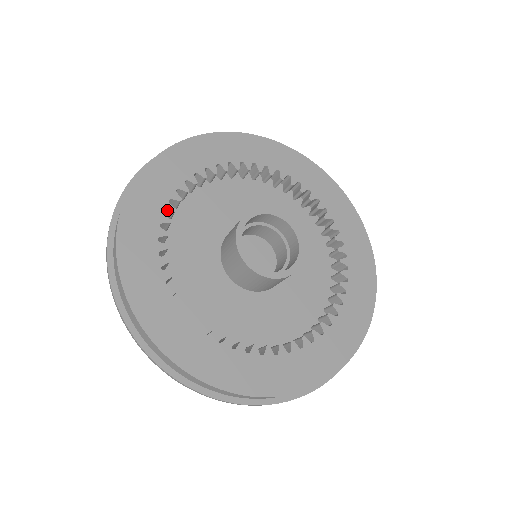
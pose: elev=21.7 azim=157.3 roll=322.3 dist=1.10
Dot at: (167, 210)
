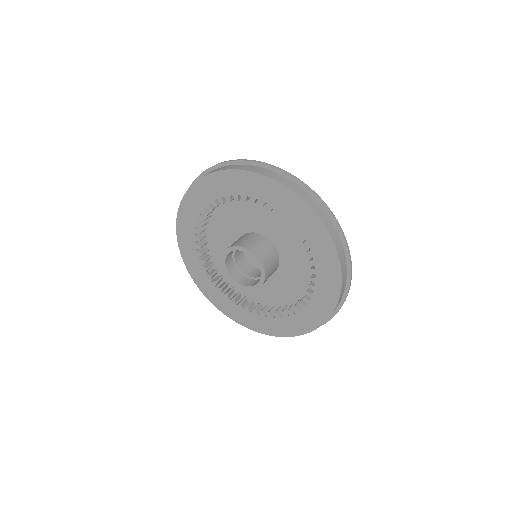
Dot at: (199, 256)
